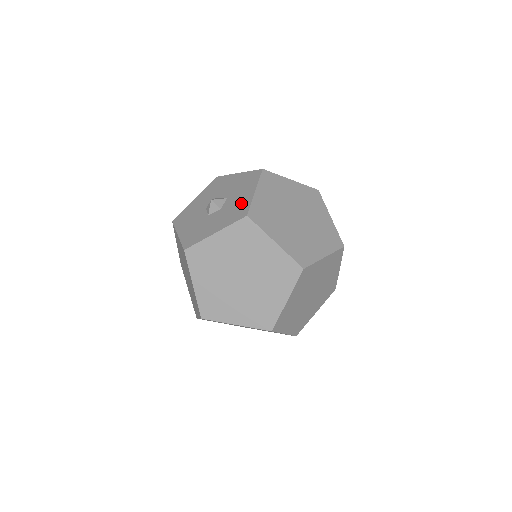
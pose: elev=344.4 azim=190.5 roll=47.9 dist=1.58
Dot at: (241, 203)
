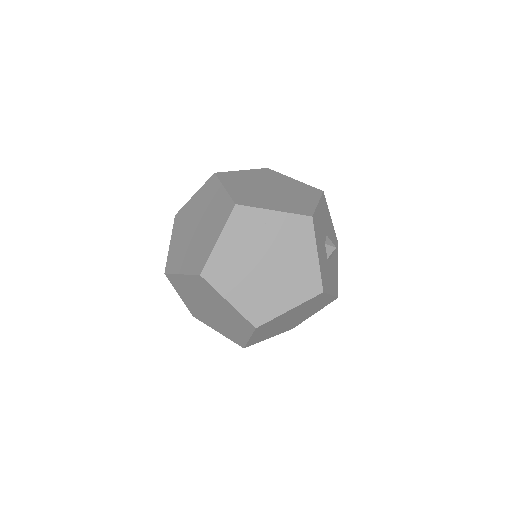
Dot at: occluded
